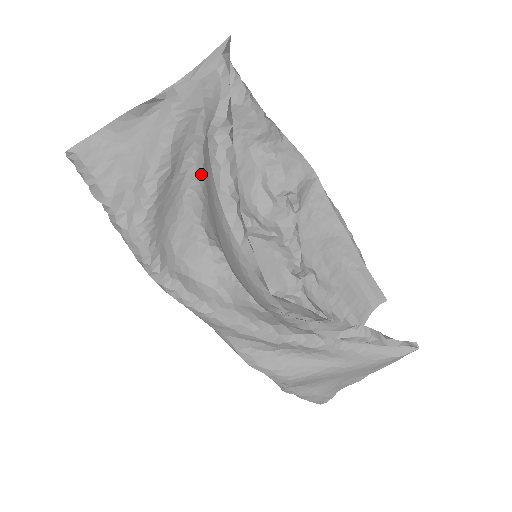
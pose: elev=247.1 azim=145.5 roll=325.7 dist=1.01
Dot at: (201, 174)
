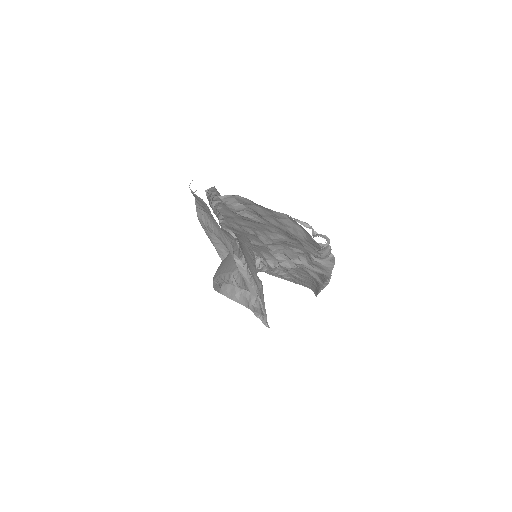
Dot at: (238, 252)
